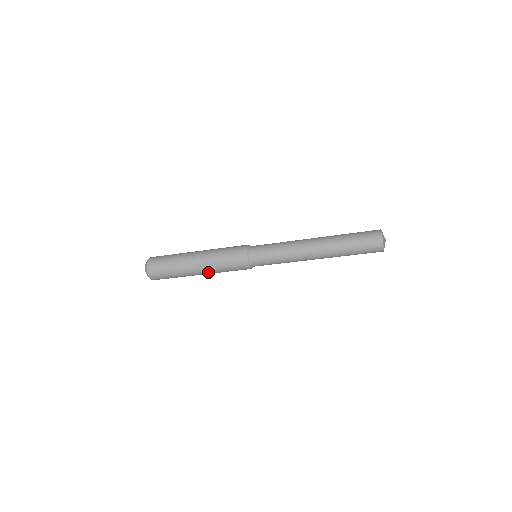
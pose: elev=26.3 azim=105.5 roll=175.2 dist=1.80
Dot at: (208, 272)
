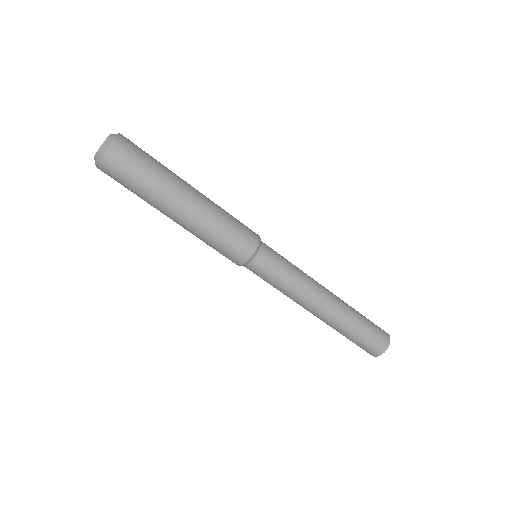
Dot at: (191, 224)
